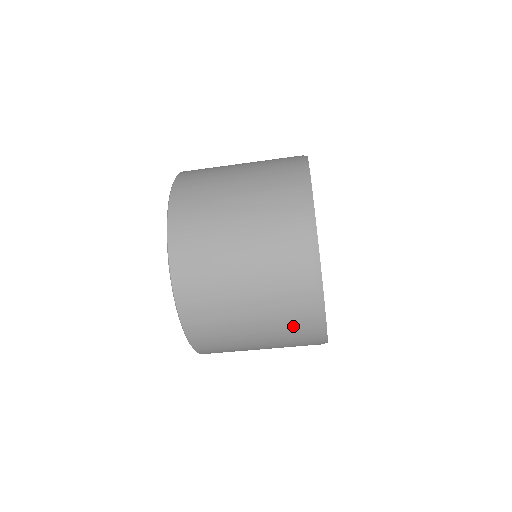
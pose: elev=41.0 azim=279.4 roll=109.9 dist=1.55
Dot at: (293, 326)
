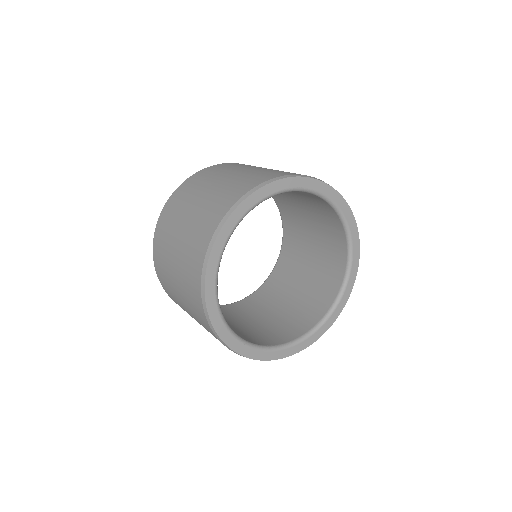
Dot at: occluded
